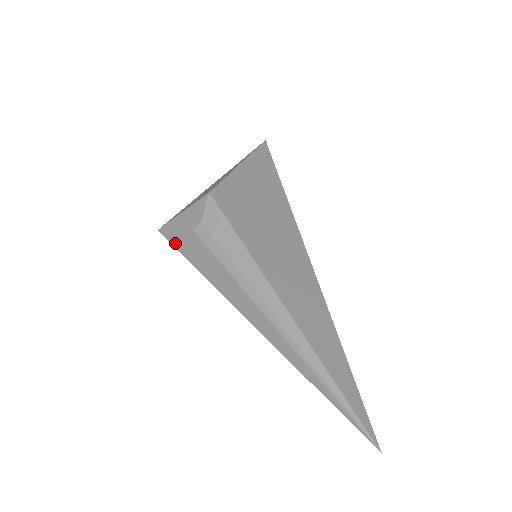
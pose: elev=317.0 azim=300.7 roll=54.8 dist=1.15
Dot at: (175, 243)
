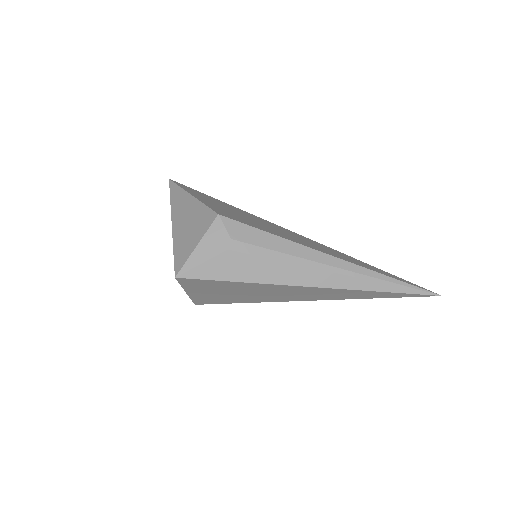
Dot at: (206, 275)
